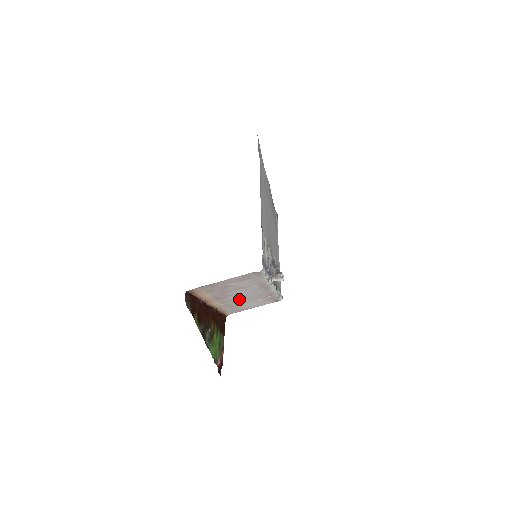
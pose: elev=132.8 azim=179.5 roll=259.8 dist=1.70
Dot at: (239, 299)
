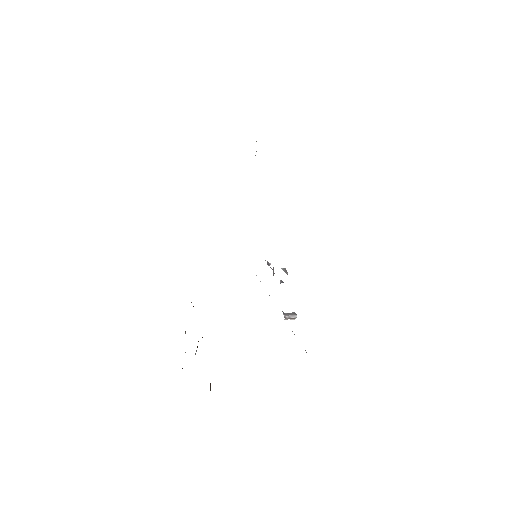
Dot at: occluded
